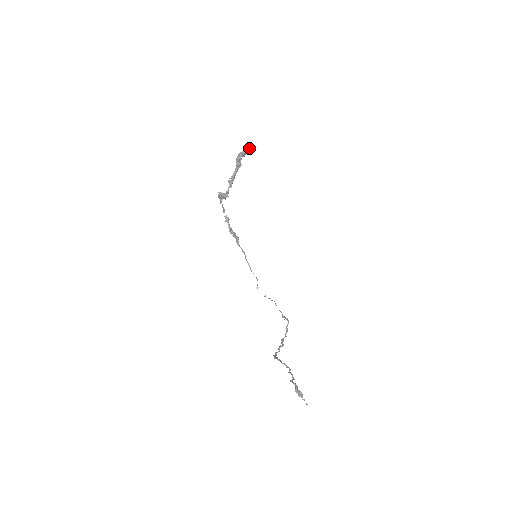
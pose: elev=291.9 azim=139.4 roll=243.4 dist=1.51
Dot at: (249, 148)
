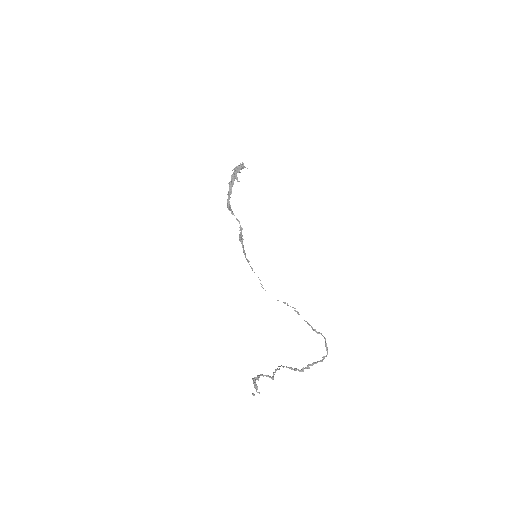
Dot at: (242, 164)
